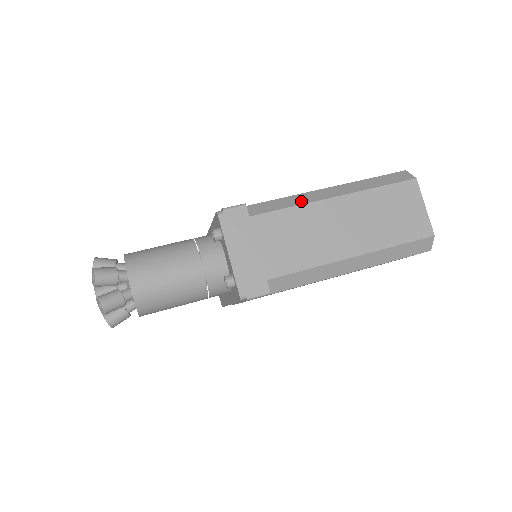
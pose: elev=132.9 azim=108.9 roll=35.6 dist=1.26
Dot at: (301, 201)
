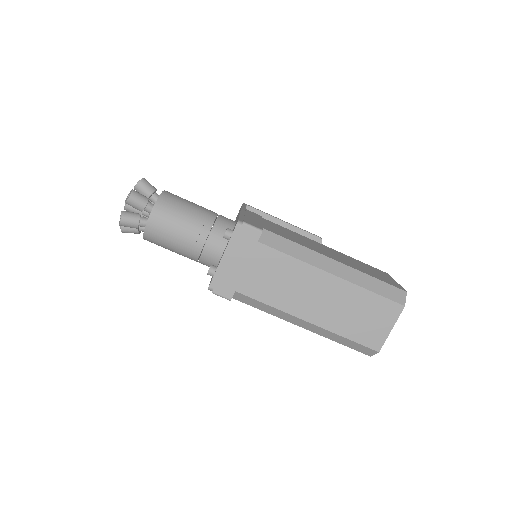
Dot at: (305, 257)
